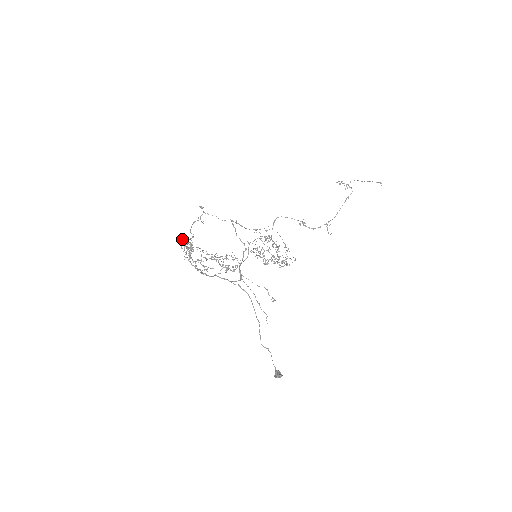
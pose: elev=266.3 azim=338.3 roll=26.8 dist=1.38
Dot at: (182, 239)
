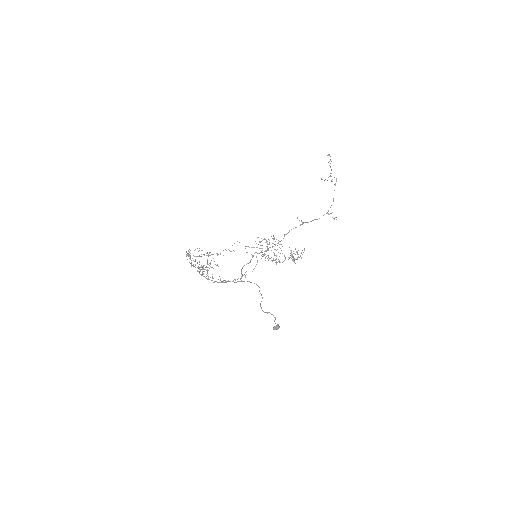
Dot at: occluded
